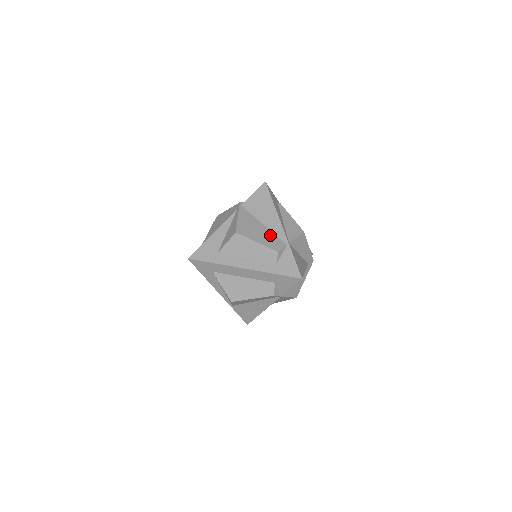
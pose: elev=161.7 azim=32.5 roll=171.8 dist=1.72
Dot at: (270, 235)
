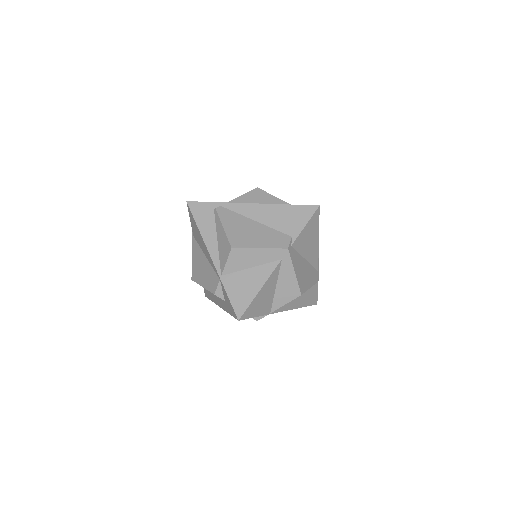
Dot at: (209, 271)
